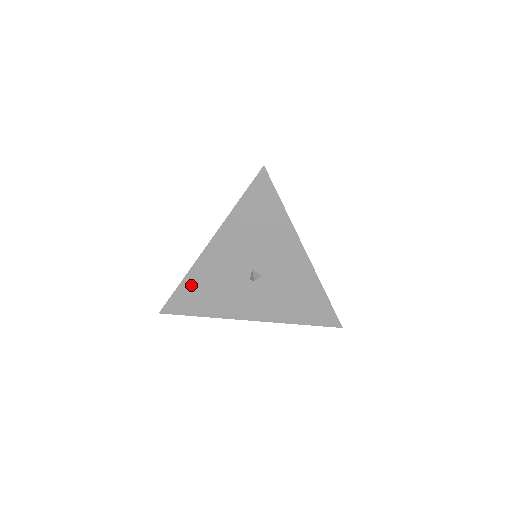
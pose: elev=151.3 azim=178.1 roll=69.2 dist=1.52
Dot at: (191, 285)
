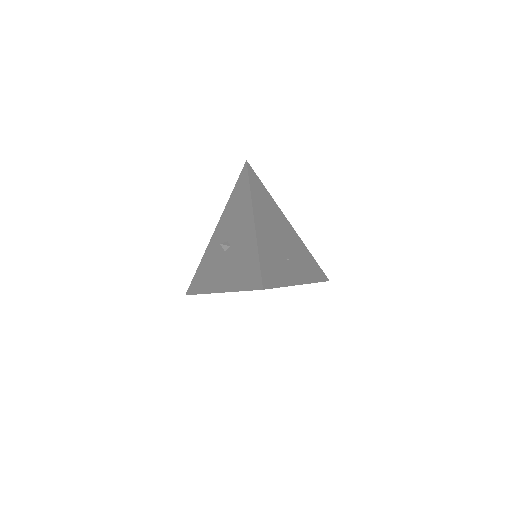
Dot at: (202, 265)
